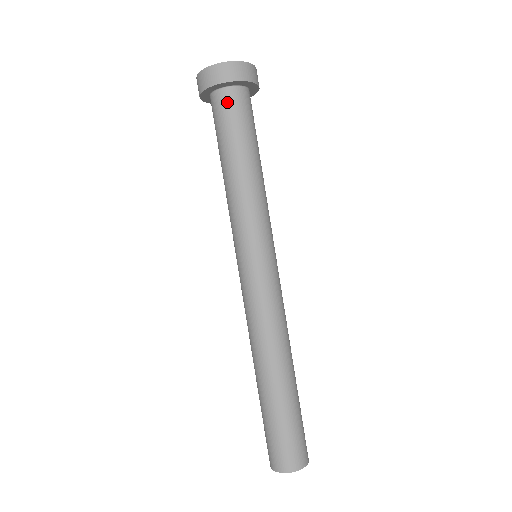
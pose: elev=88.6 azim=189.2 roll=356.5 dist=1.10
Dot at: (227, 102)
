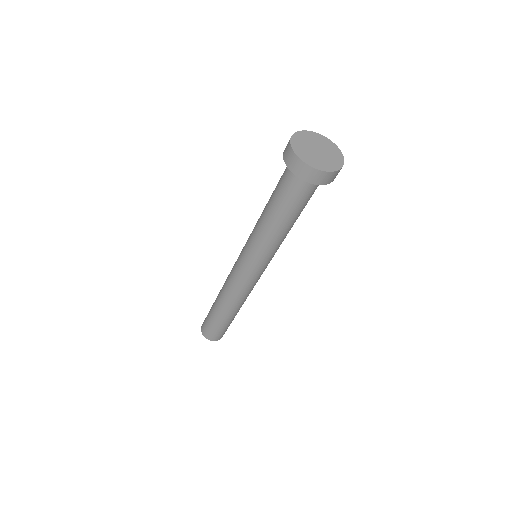
Dot at: (295, 182)
